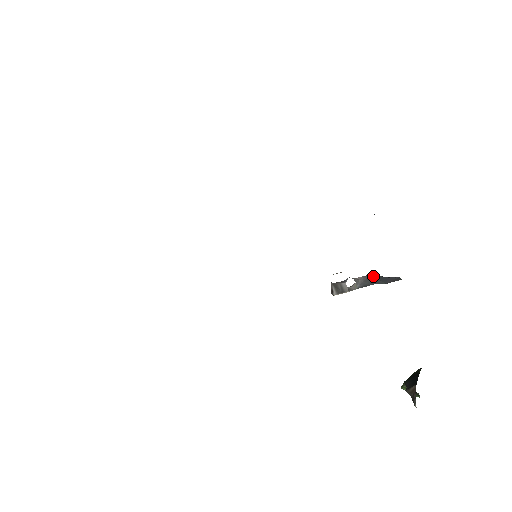
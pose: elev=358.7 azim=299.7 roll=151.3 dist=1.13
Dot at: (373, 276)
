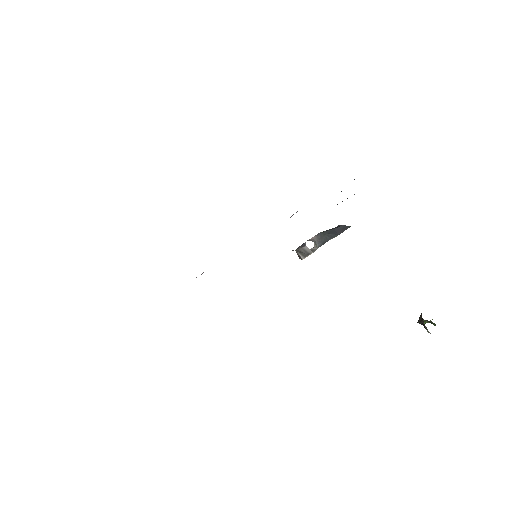
Dot at: (324, 233)
